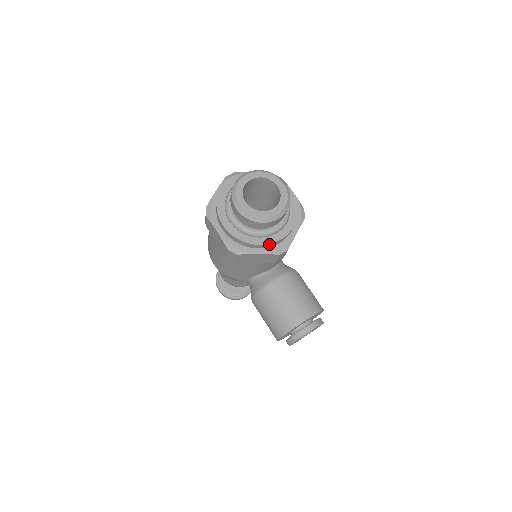
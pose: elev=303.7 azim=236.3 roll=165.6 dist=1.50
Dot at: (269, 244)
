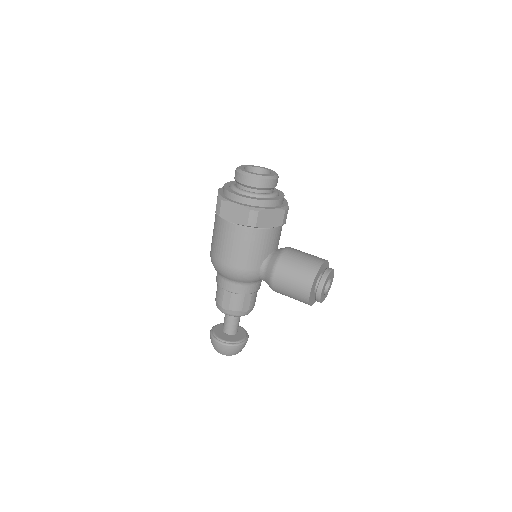
Dot at: (276, 201)
